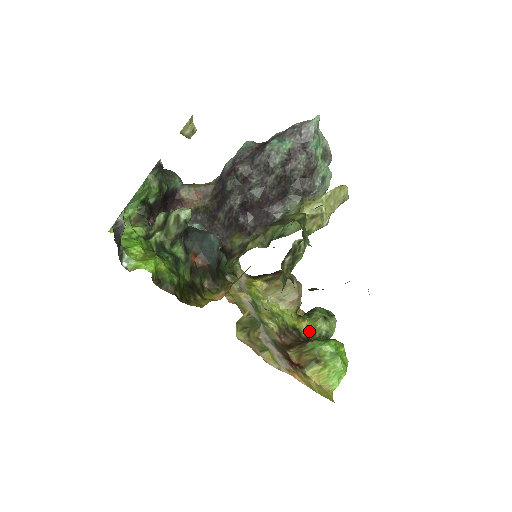
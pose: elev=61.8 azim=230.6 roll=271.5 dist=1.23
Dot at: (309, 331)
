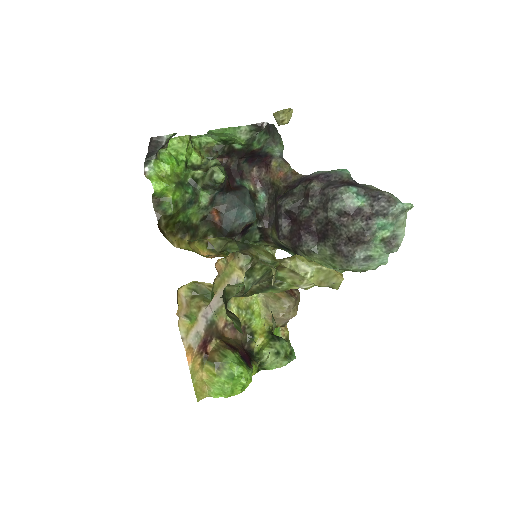
Dot at: (259, 347)
